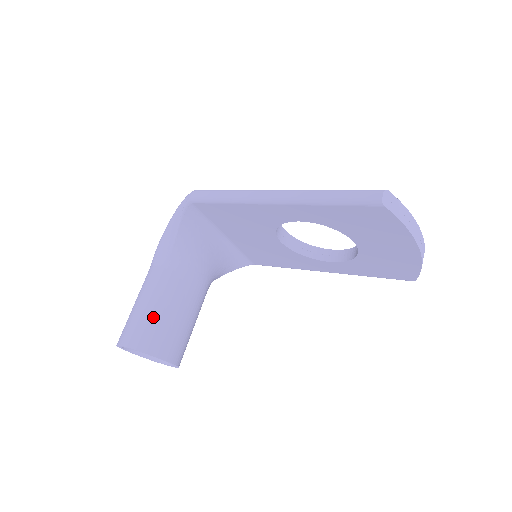
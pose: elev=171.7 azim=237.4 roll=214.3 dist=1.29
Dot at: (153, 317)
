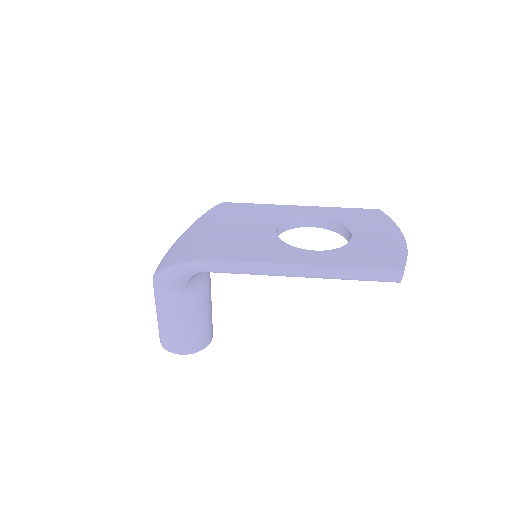
Dot at: (192, 331)
